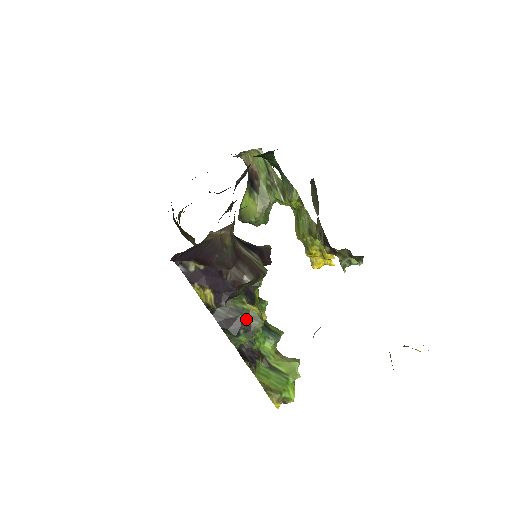
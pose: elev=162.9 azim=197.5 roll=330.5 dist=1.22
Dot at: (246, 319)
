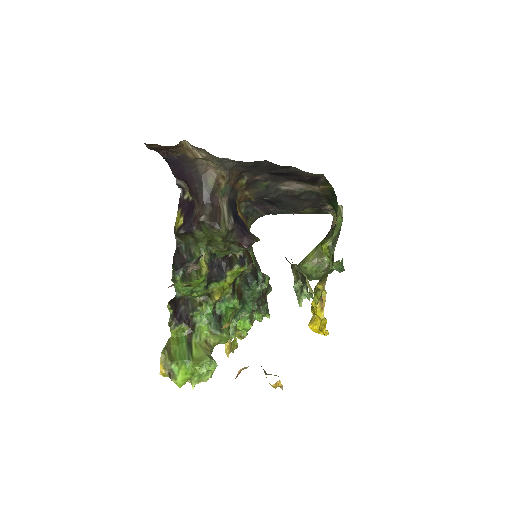
Dot at: occluded
